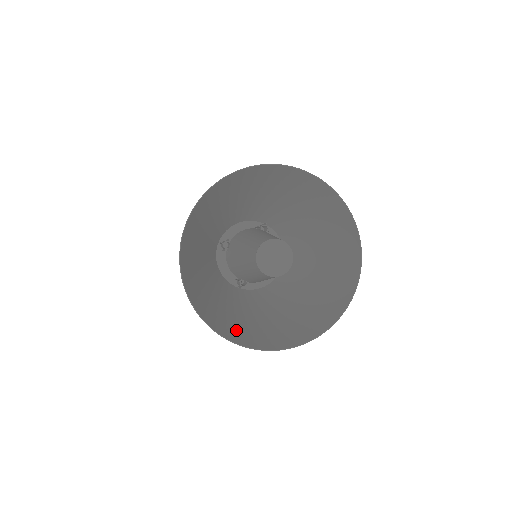
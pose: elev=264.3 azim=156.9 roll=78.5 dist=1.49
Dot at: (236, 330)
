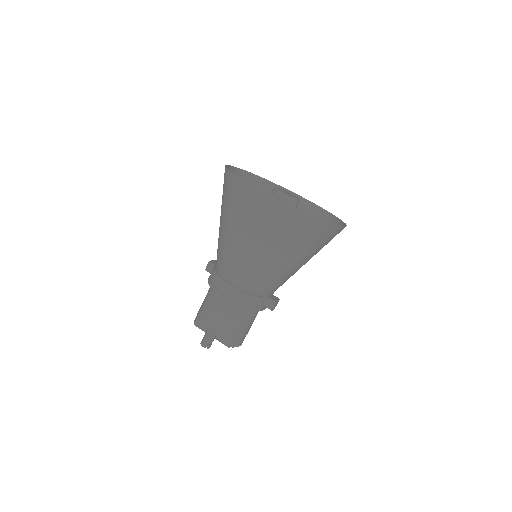
Dot at: (302, 232)
